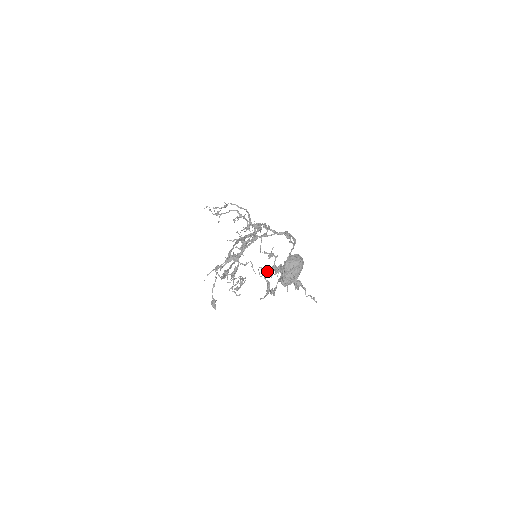
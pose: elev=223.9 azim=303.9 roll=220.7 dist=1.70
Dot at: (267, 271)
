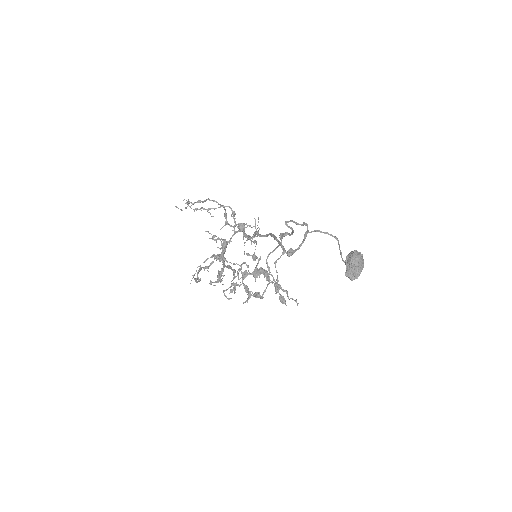
Dot at: (249, 274)
